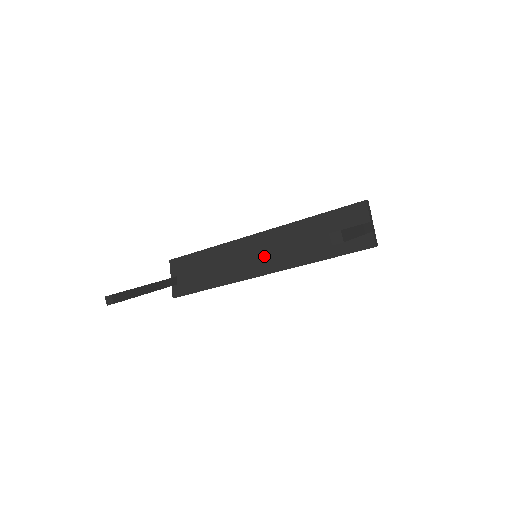
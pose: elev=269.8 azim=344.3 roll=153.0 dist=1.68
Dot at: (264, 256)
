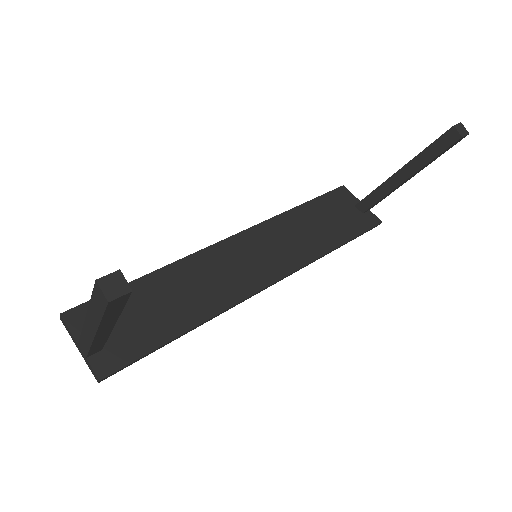
Dot at: (260, 260)
